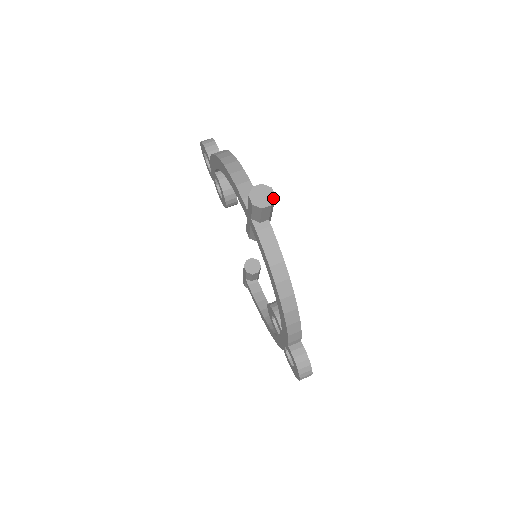
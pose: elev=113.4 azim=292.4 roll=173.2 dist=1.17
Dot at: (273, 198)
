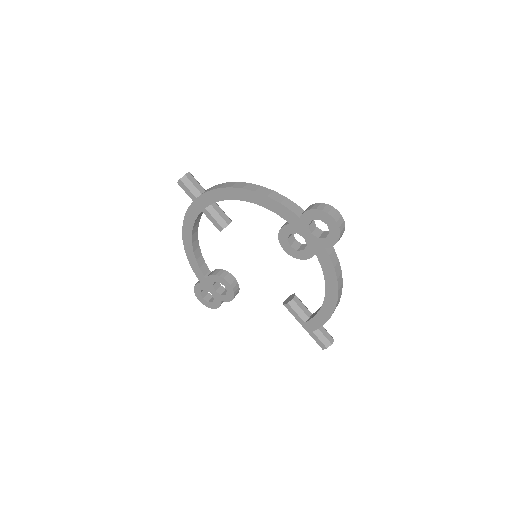
Dot at: (189, 173)
